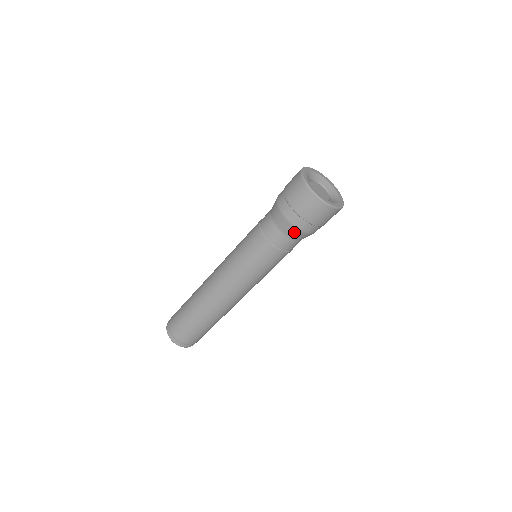
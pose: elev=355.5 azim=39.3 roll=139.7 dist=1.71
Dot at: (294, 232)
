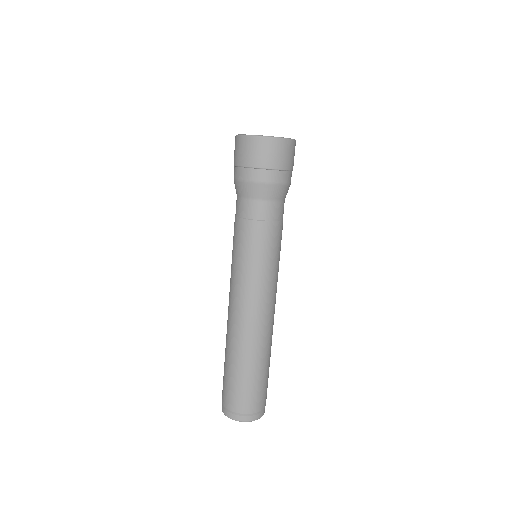
Dot at: (245, 188)
